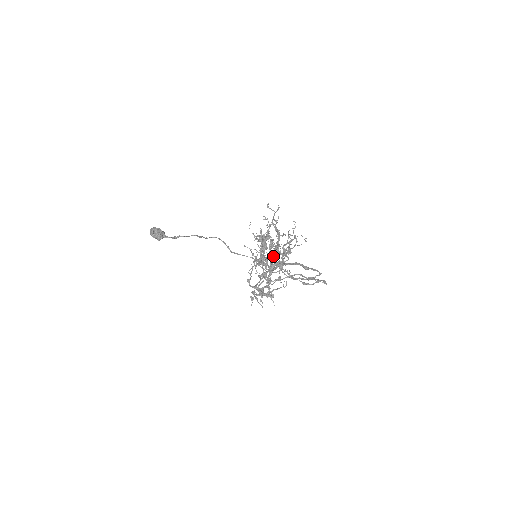
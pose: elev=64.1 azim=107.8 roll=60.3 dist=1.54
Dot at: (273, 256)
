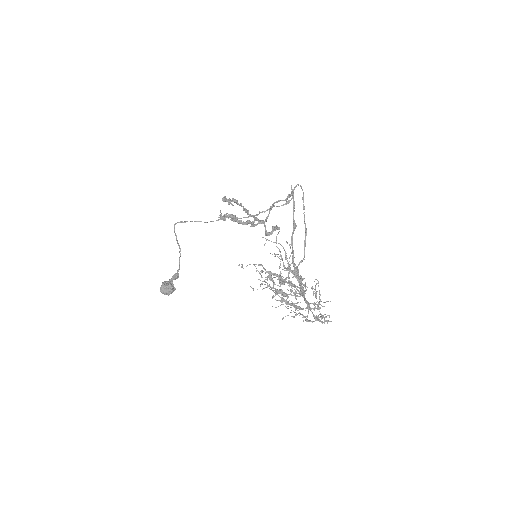
Dot at: occluded
